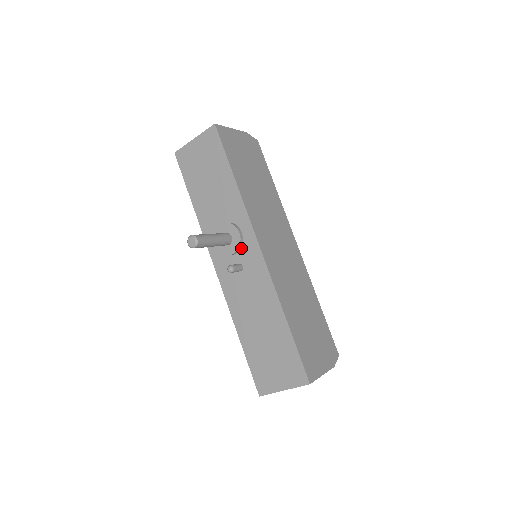
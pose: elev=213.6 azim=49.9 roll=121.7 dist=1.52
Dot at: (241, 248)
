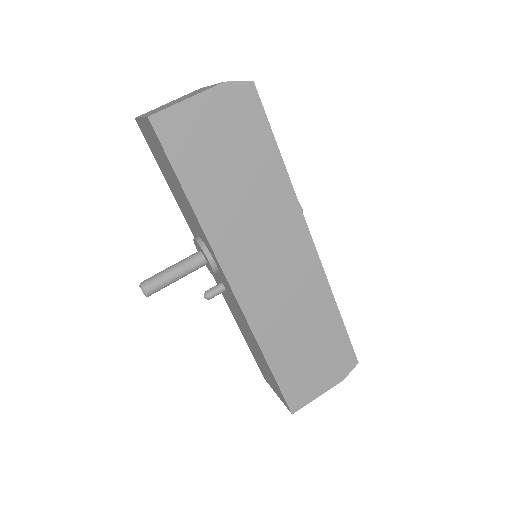
Dot at: (218, 273)
